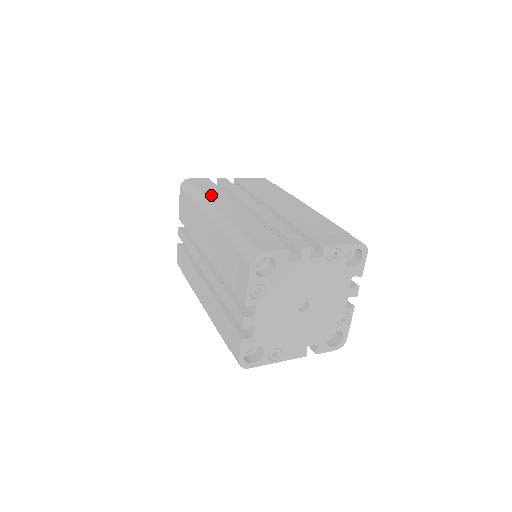
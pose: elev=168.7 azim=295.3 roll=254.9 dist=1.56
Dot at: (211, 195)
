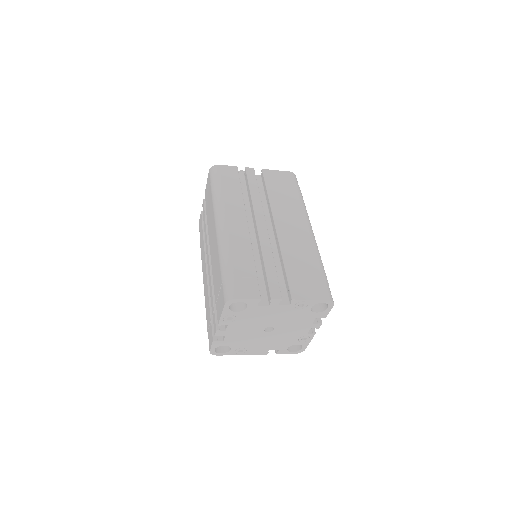
Dot at: (228, 199)
